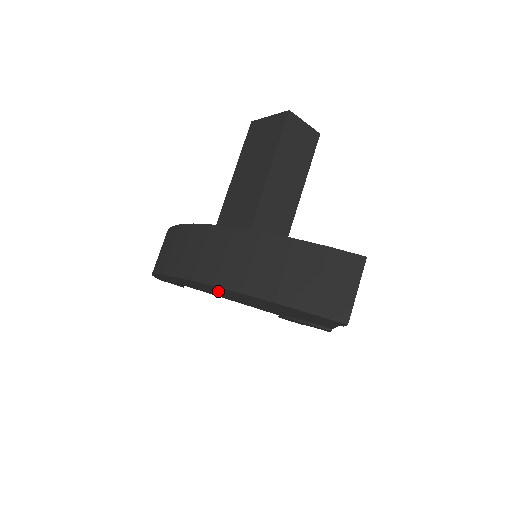
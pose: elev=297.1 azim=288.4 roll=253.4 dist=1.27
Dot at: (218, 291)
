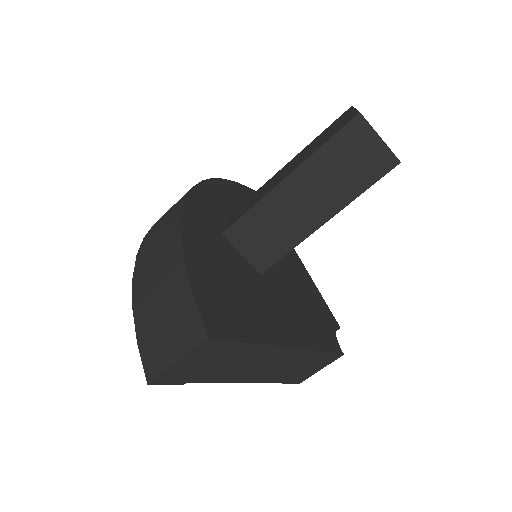
Dot at: occluded
